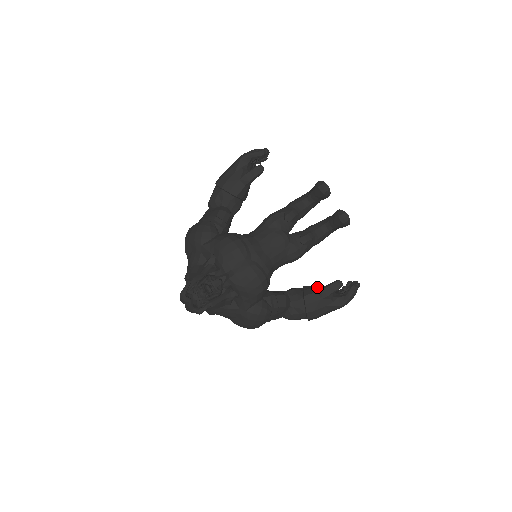
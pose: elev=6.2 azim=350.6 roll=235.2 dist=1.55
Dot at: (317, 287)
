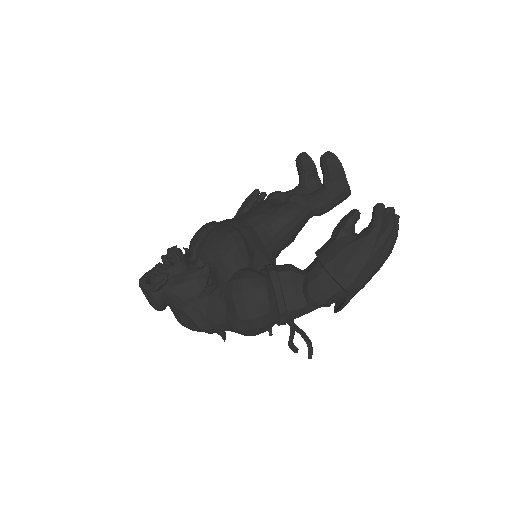
Dot at: occluded
